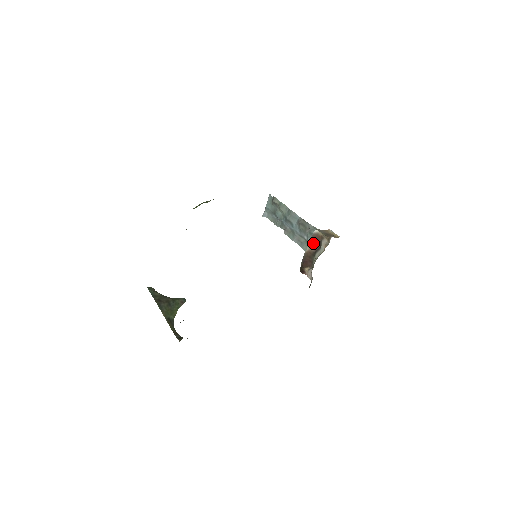
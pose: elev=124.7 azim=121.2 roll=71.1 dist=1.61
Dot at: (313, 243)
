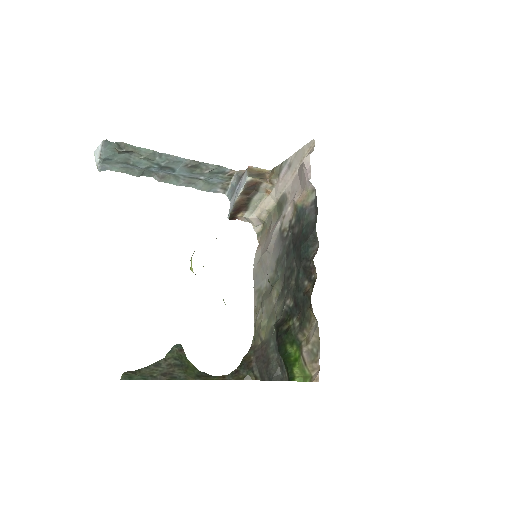
Dot at: (246, 191)
